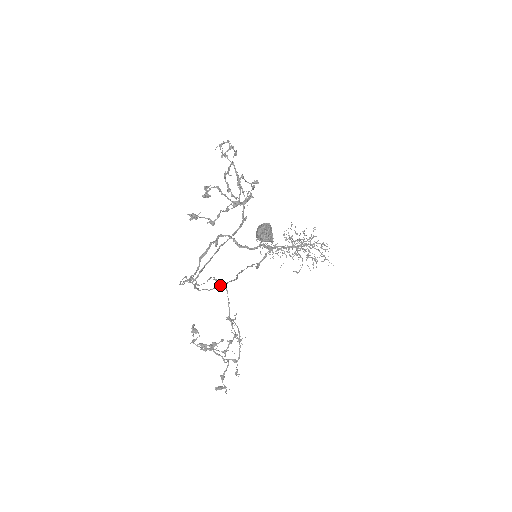
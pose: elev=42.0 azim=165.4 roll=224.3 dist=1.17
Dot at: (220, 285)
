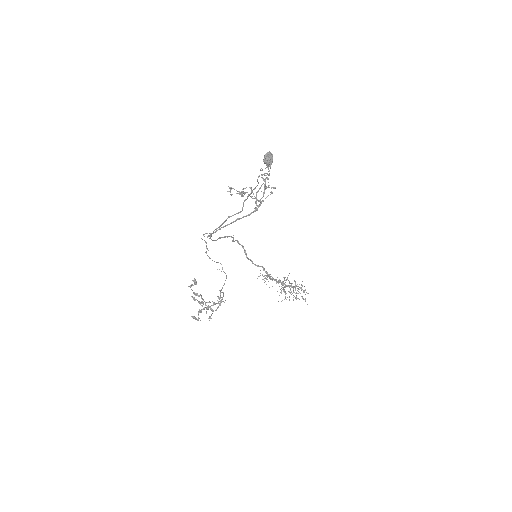
Dot at: (230, 216)
